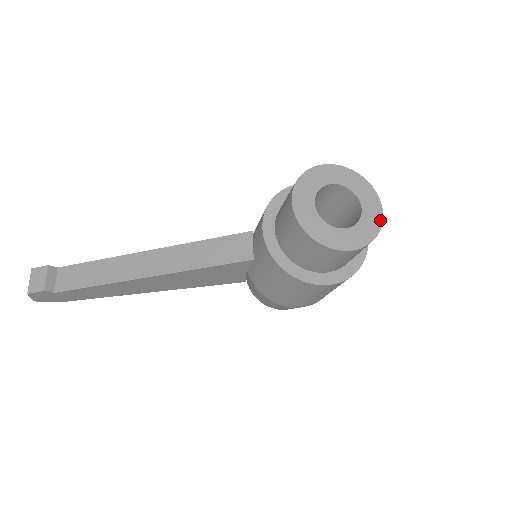
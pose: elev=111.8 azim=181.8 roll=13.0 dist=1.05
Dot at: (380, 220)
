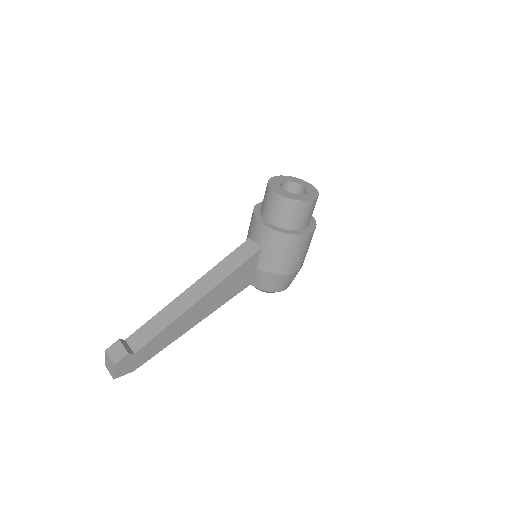
Dot at: (314, 188)
